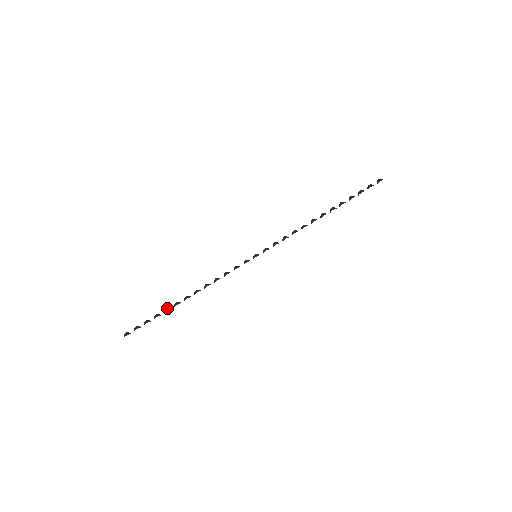
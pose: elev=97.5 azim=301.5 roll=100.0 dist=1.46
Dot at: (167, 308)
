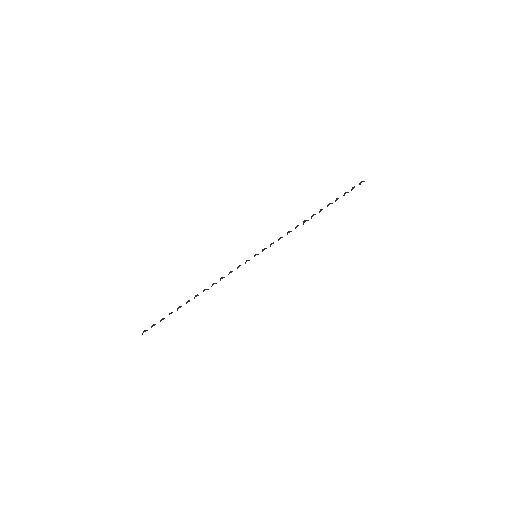
Dot at: (179, 306)
